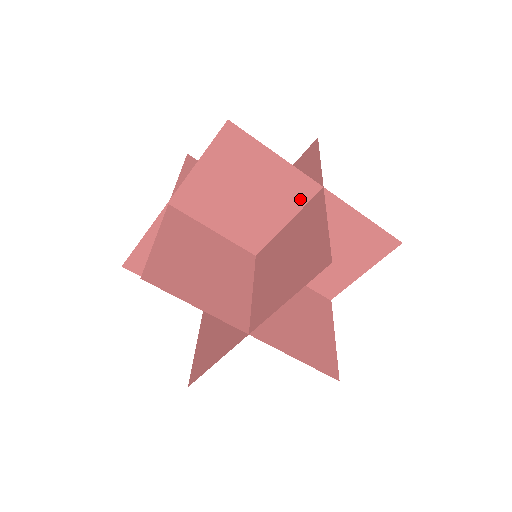
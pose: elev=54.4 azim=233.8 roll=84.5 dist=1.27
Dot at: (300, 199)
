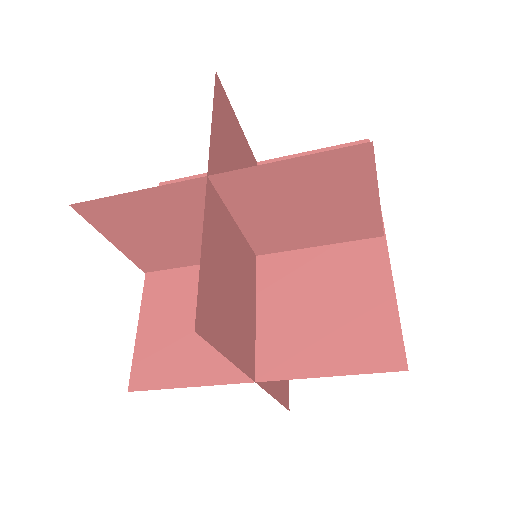
Dot at: occluded
